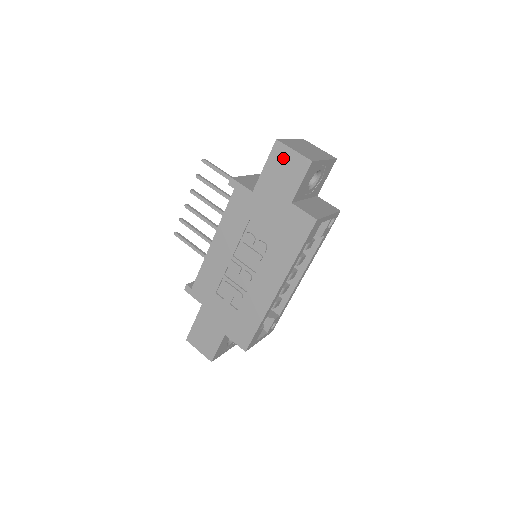
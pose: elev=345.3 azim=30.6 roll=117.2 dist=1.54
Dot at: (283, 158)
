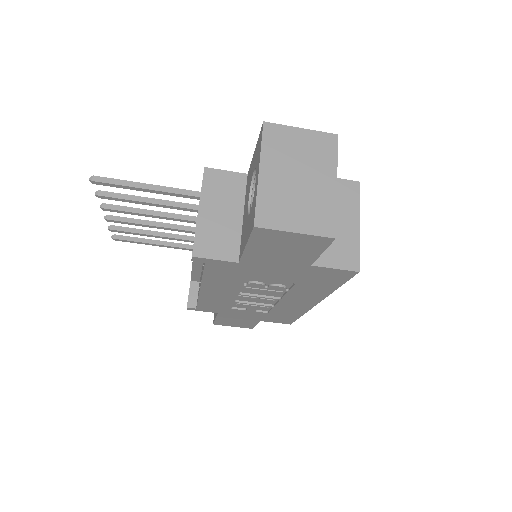
Dot at: (277, 240)
